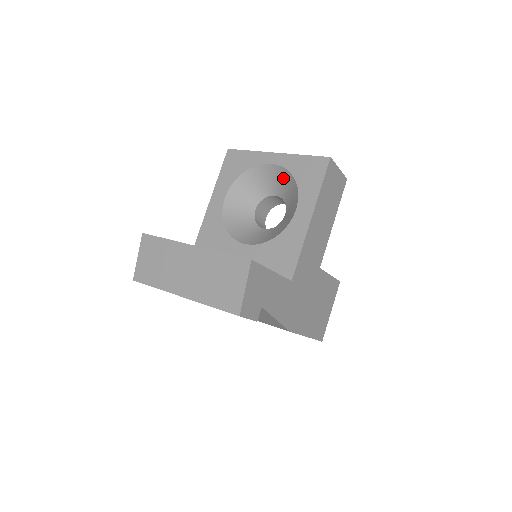
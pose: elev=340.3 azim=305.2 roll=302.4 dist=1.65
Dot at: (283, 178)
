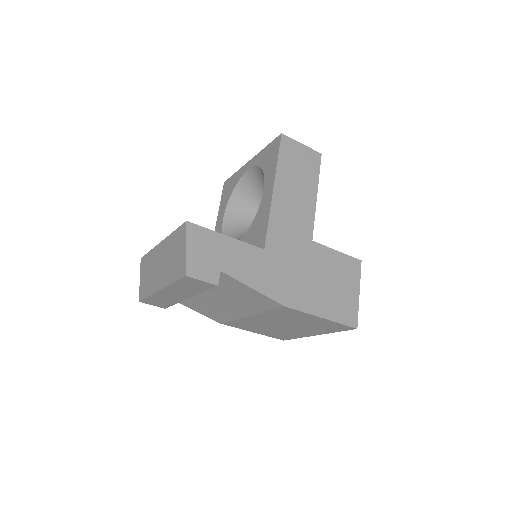
Dot at: (259, 176)
